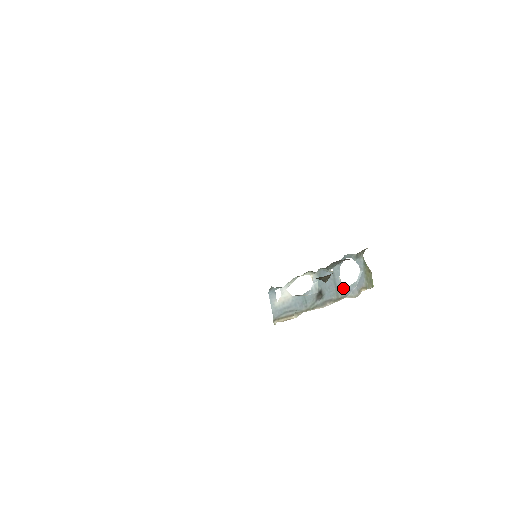
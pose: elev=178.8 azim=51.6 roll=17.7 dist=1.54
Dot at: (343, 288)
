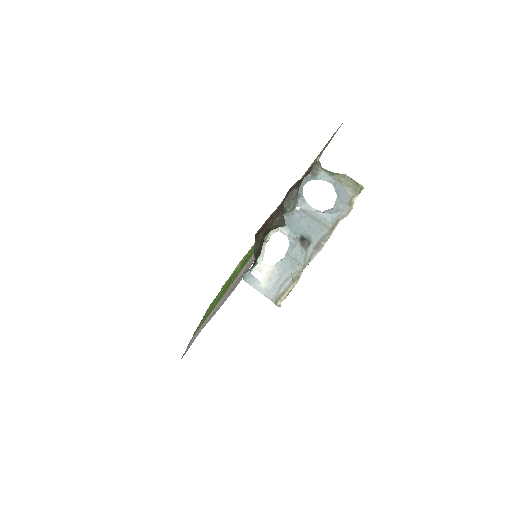
Dot at: (326, 215)
